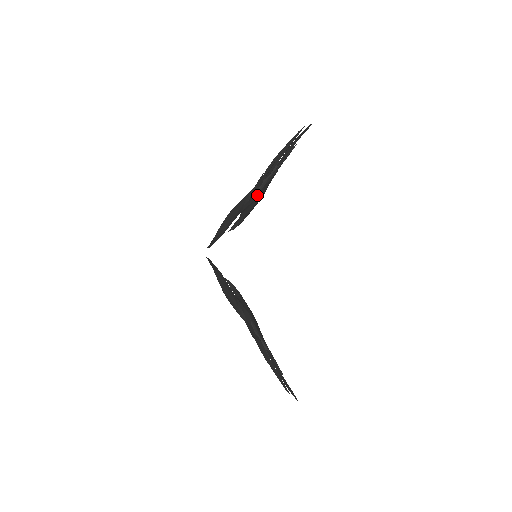
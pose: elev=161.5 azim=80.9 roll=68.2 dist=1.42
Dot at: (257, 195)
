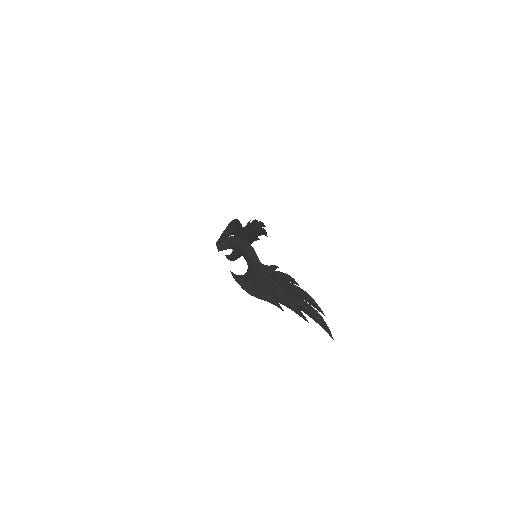
Dot at: (246, 236)
